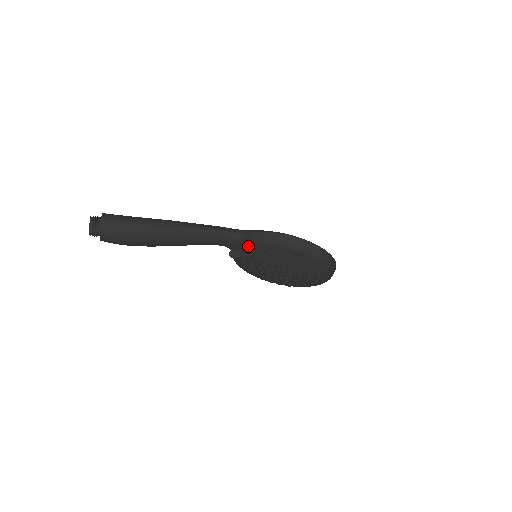
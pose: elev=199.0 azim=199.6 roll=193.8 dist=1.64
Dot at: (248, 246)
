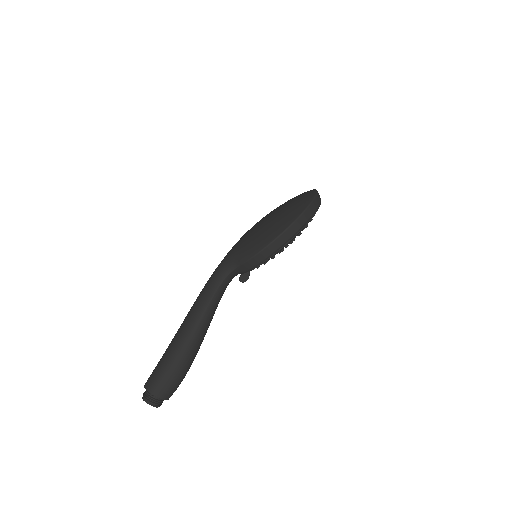
Dot at: (251, 270)
